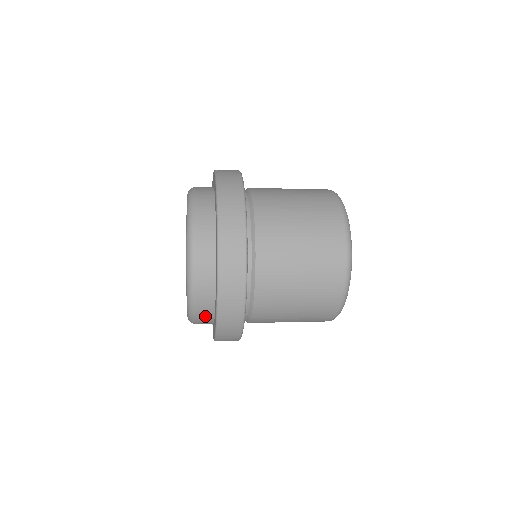
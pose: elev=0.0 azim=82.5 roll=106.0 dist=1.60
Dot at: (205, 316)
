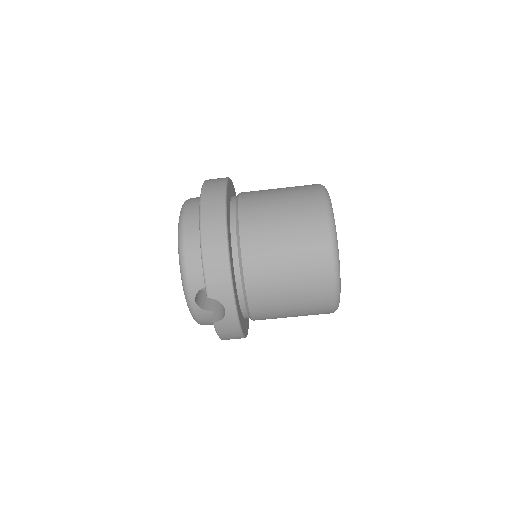
Dot at: (194, 240)
